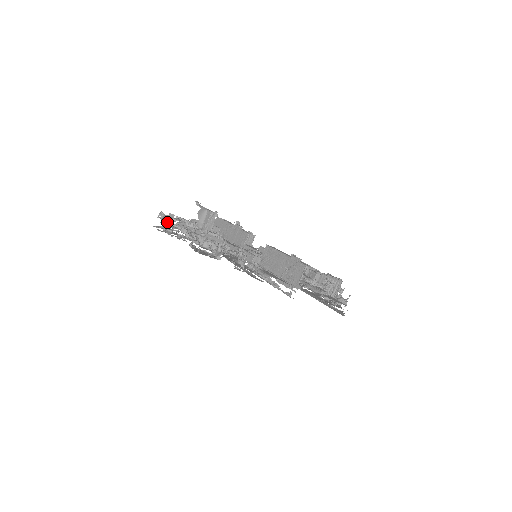
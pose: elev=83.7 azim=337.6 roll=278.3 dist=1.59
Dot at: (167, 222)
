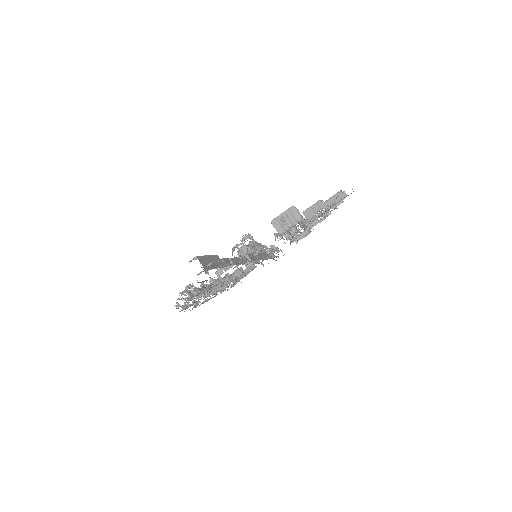
Dot at: occluded
